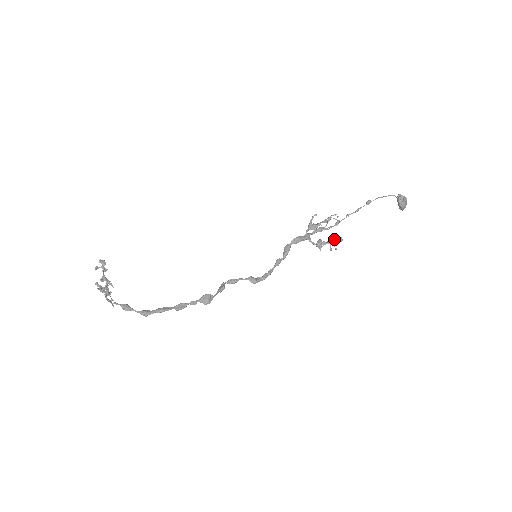
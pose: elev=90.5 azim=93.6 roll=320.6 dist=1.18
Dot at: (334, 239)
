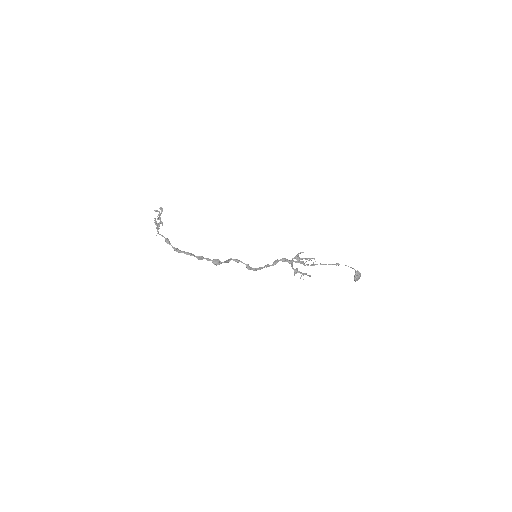
Dot at: (306, 273)
